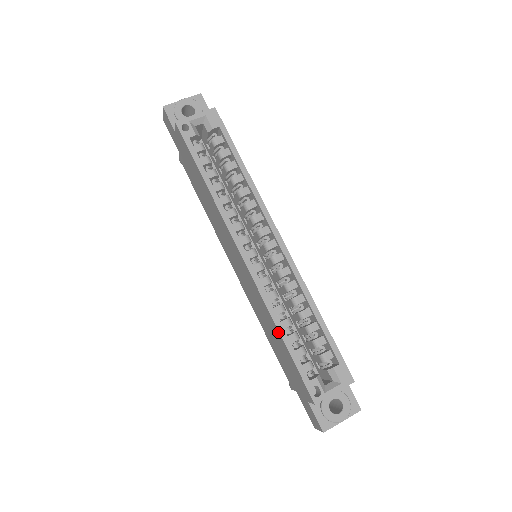
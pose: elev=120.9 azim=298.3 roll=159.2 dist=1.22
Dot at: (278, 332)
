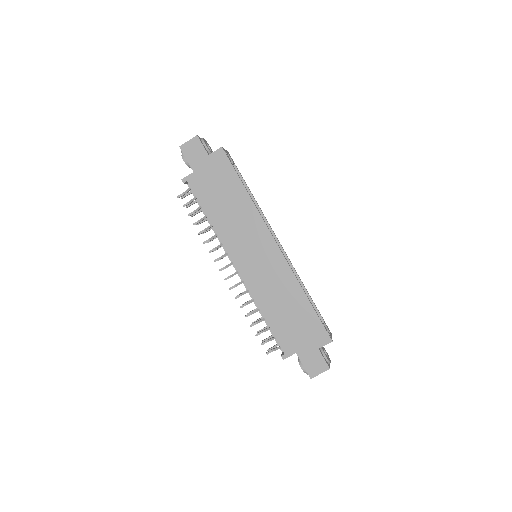
Dot at: (304, 295)
